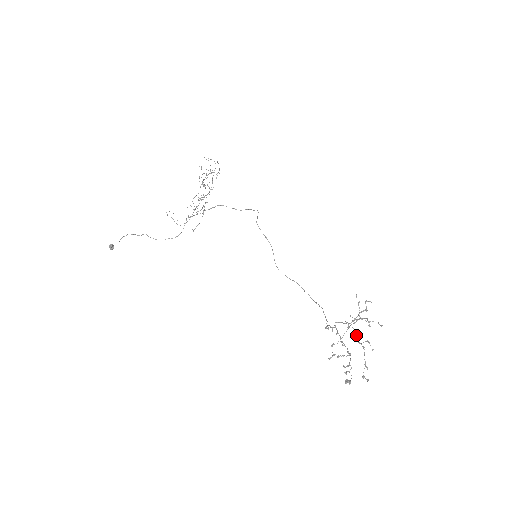
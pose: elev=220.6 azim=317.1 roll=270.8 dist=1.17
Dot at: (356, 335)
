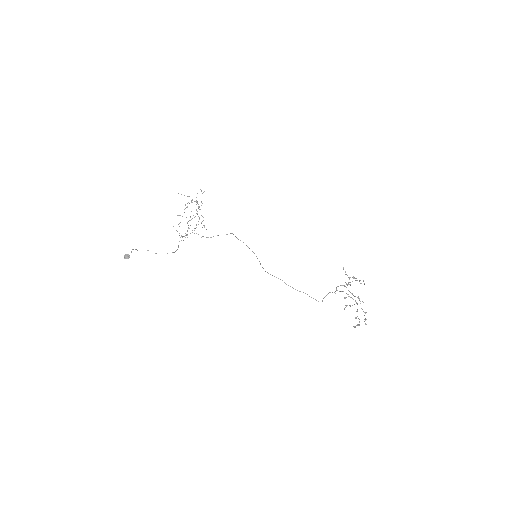
Dot at: (352, 293)
